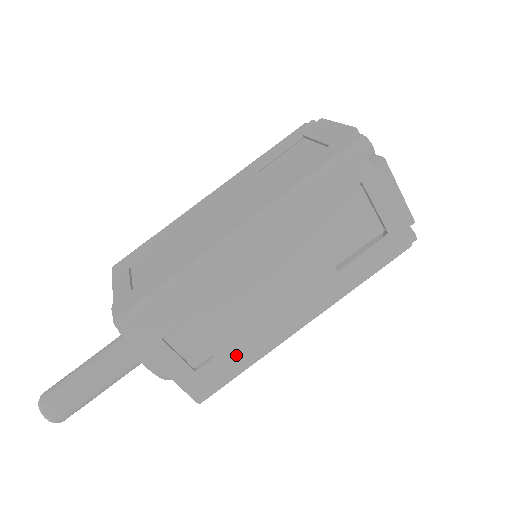
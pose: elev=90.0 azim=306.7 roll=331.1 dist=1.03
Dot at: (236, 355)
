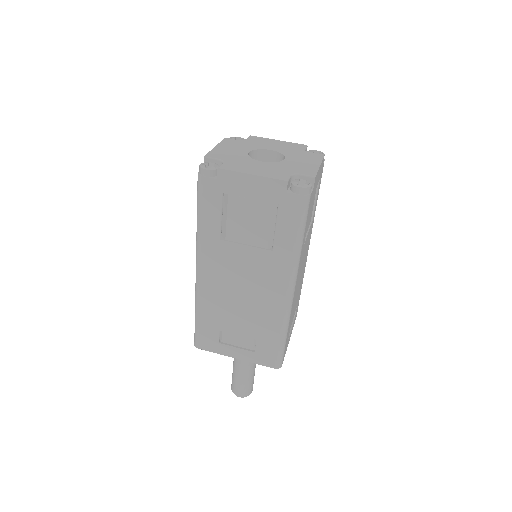
Dot at: occluded
